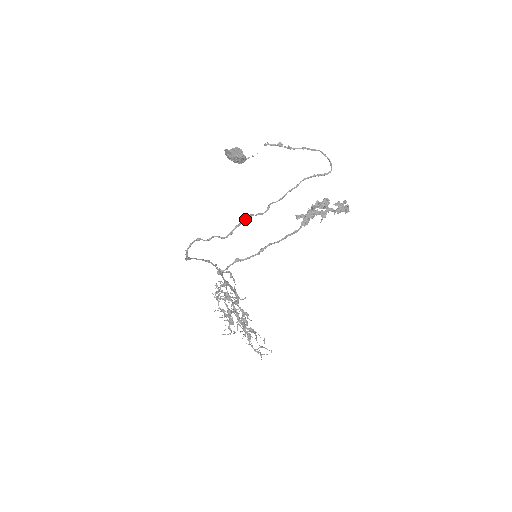
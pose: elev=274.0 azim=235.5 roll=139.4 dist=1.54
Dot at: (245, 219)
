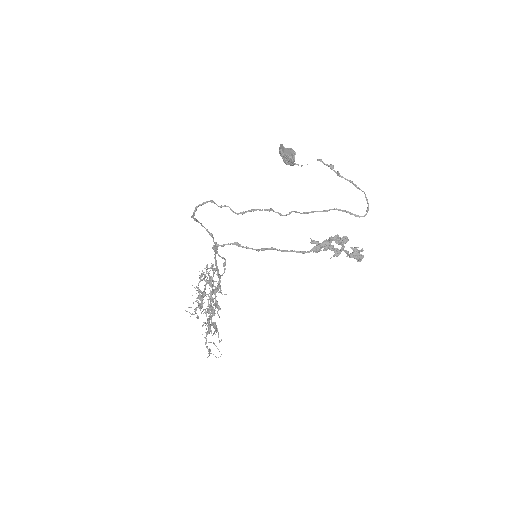
Dot at: occluded
